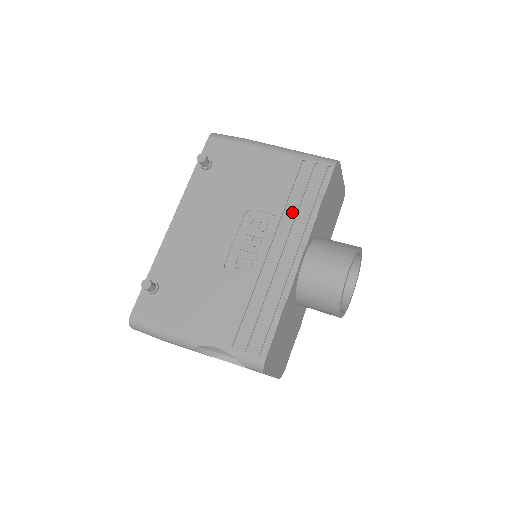
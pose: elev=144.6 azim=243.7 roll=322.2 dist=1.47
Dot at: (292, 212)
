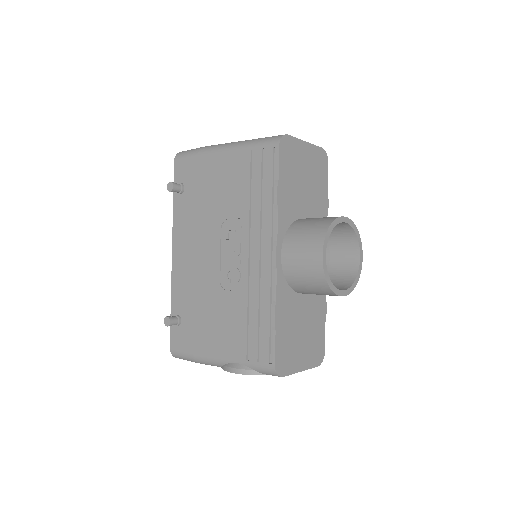
Dot at: (256, 210)
